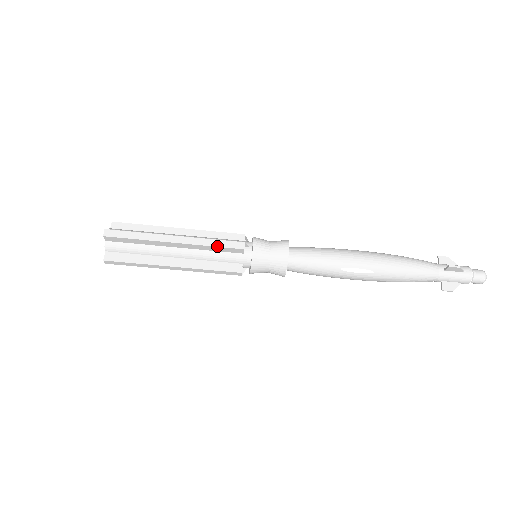
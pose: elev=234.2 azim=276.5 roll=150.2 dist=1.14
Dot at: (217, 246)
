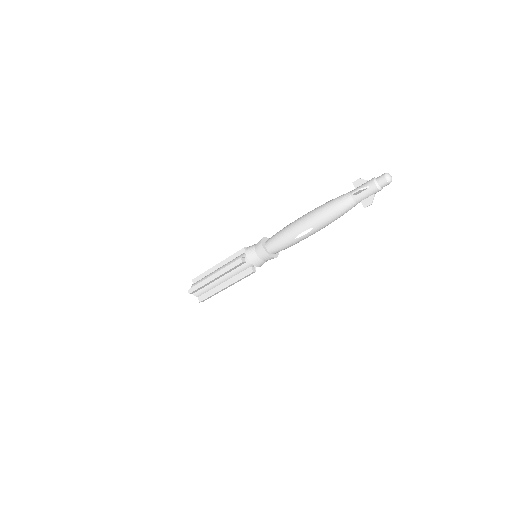
Dot at: (230, 269)
